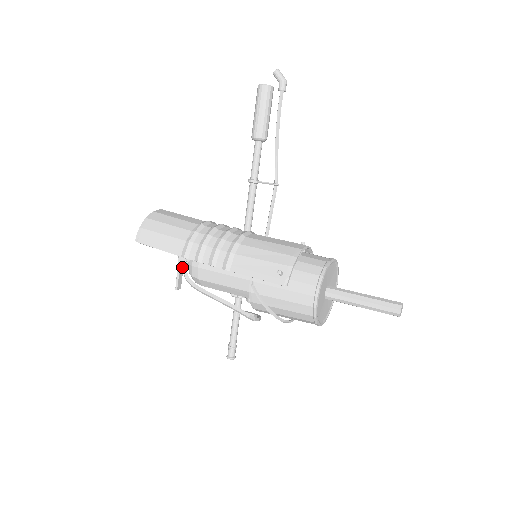
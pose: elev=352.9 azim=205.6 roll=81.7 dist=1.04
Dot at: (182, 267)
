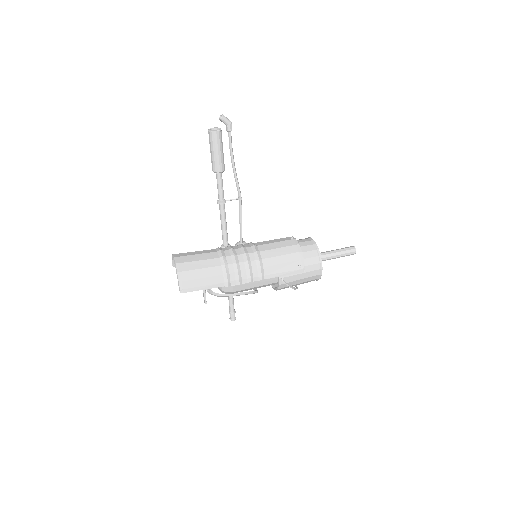
Dot at: occluded
